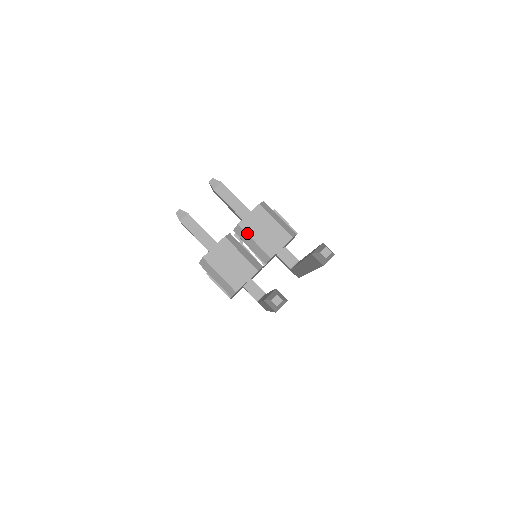
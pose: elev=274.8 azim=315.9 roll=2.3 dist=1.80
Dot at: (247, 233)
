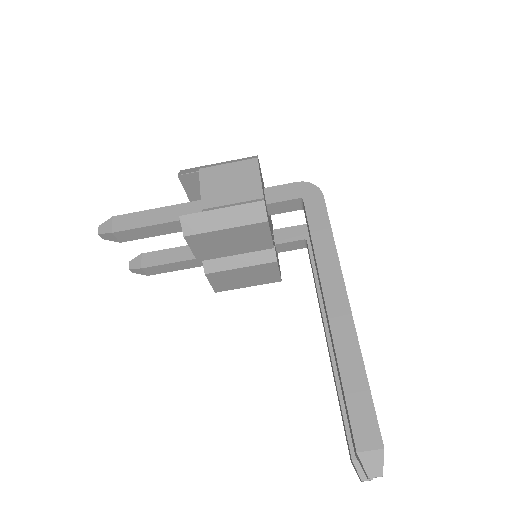
Dot at: occluded
